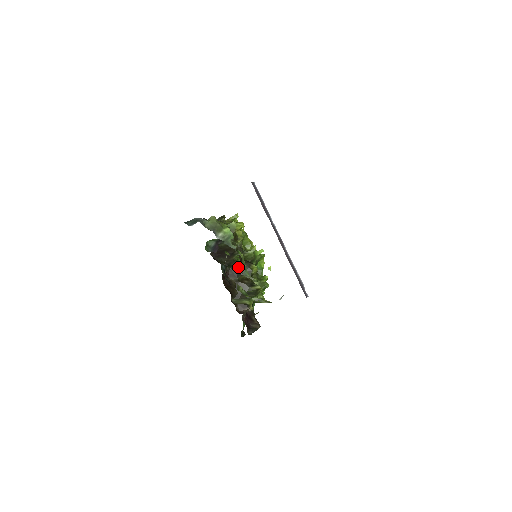
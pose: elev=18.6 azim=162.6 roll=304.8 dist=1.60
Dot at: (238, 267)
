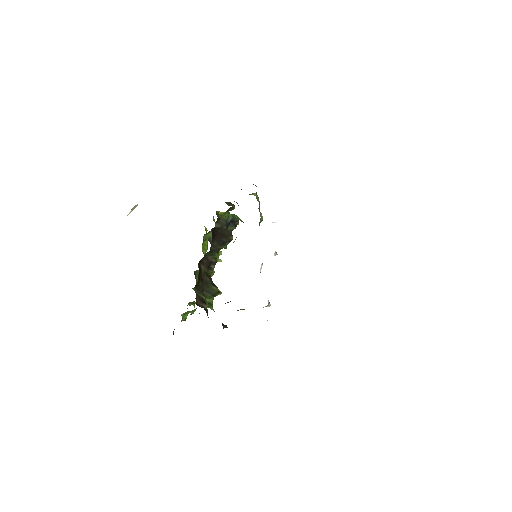
Dot at: (214, 259)
